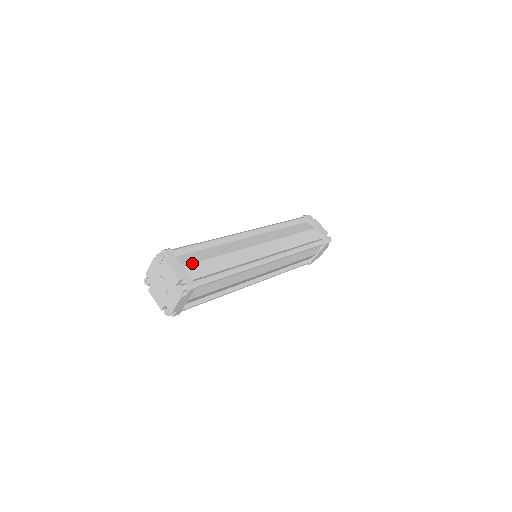
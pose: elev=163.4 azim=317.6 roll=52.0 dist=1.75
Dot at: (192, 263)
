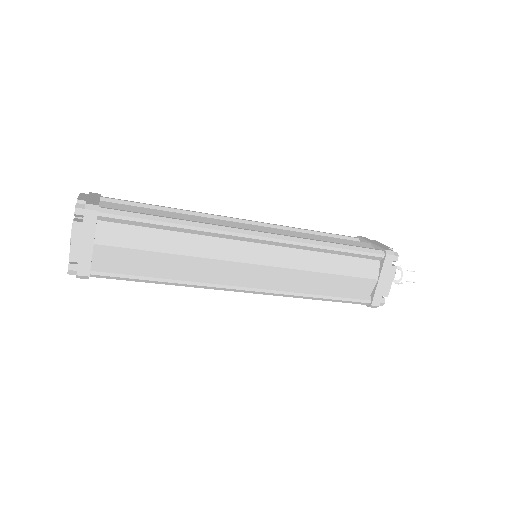
Dot at: occluded
